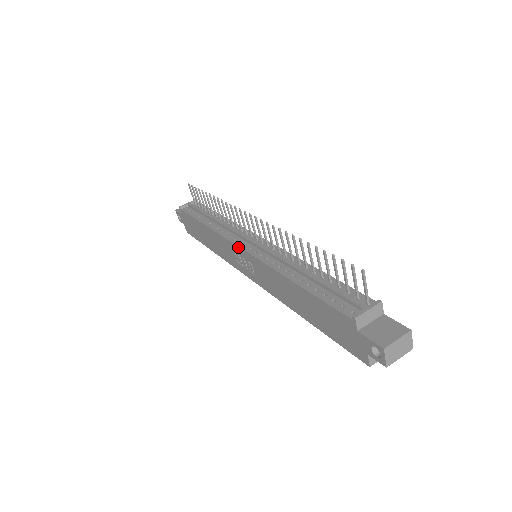
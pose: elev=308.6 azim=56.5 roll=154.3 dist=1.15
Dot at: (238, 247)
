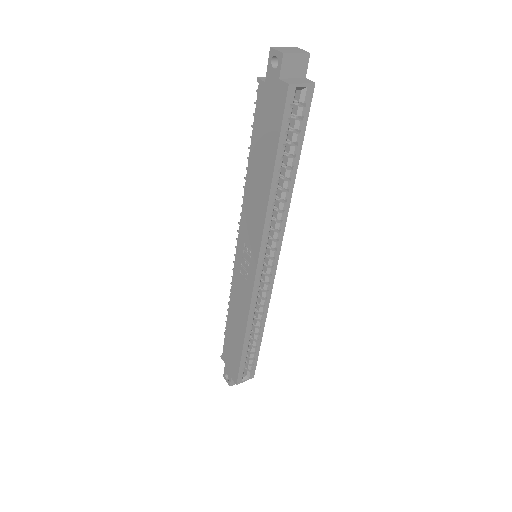
Dot at: (236, 255)
